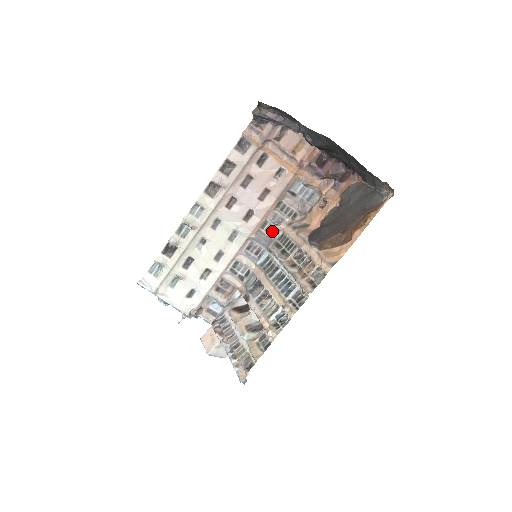
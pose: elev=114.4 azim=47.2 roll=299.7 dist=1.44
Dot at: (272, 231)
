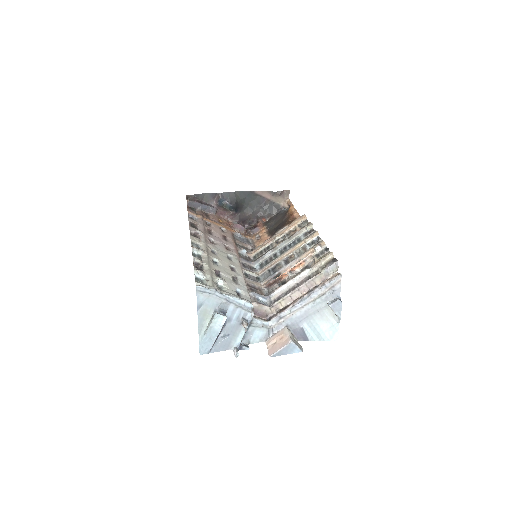
Dot at: (246, 258)
